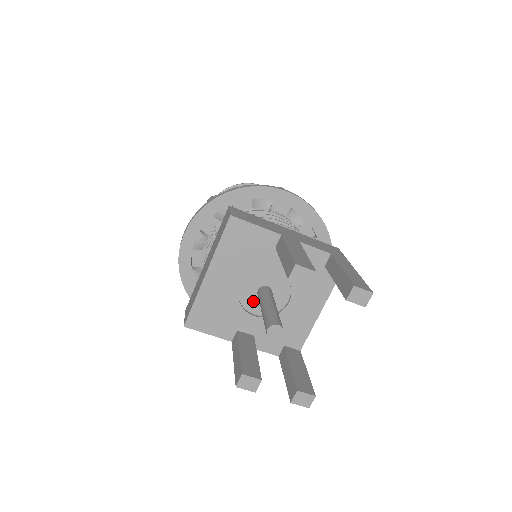
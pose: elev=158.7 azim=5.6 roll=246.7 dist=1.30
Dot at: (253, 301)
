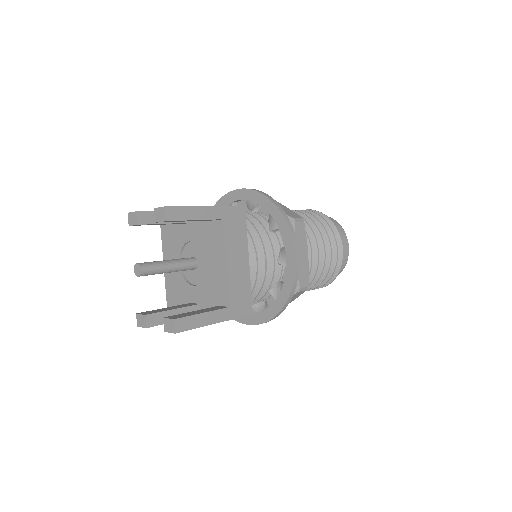
Dot at: (192, 274)
